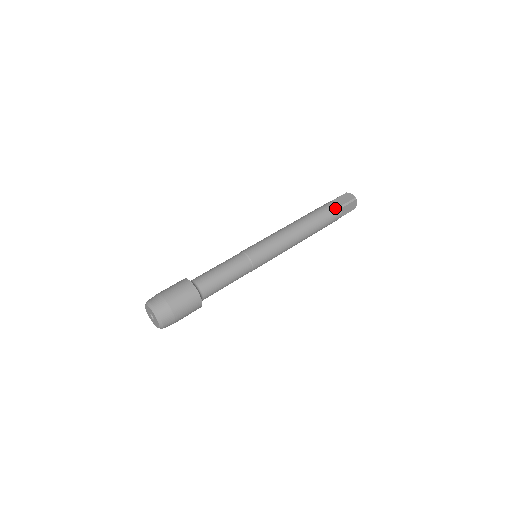
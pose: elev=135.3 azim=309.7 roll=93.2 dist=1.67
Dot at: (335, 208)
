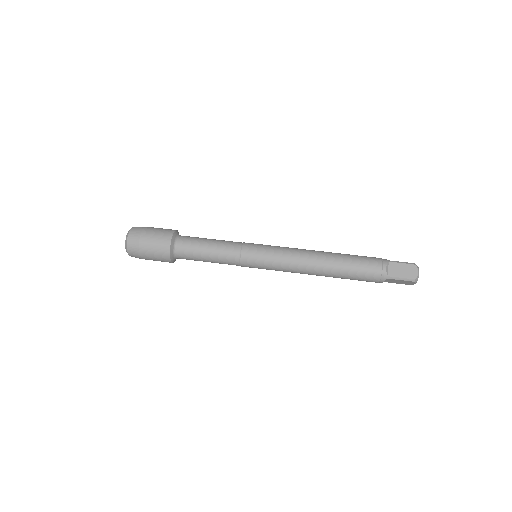
Dot at: (377, 274)
